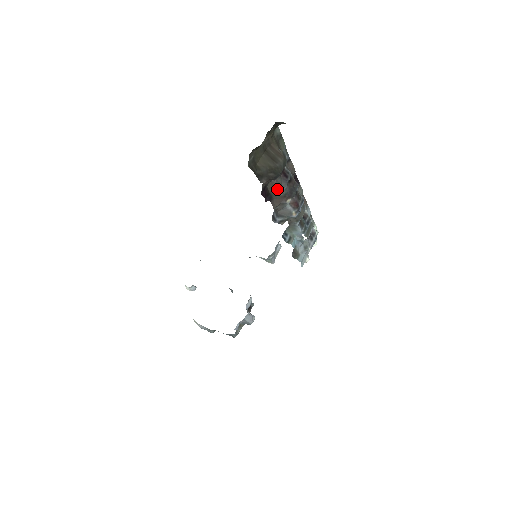
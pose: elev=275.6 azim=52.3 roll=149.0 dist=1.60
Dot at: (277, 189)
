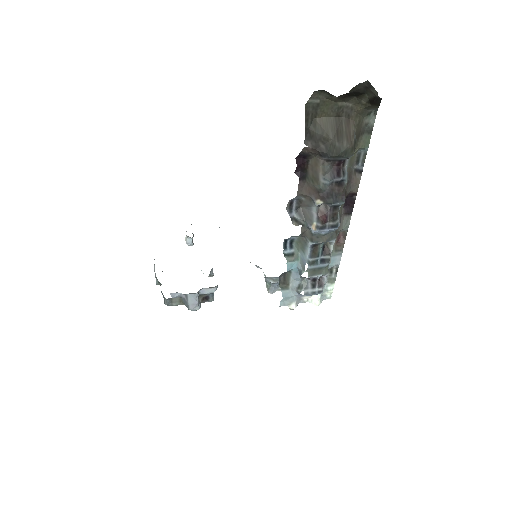
Dot at: (317, 174)
